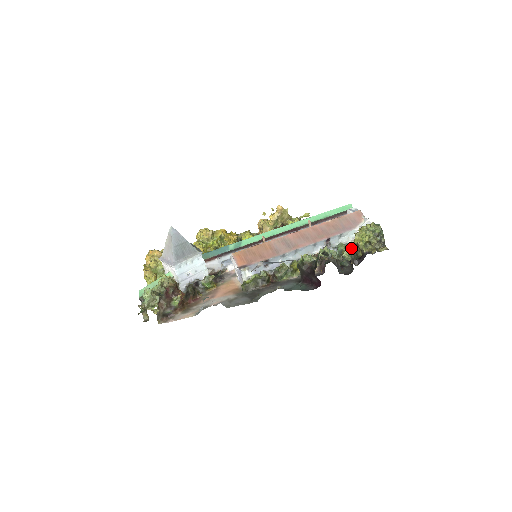
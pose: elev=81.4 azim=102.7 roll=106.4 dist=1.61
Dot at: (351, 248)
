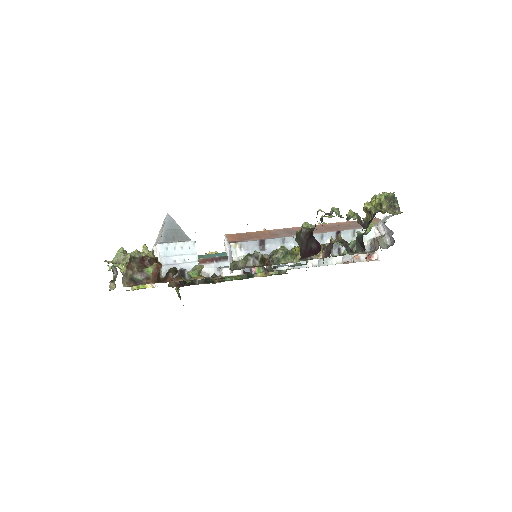
Dot at: occluded
